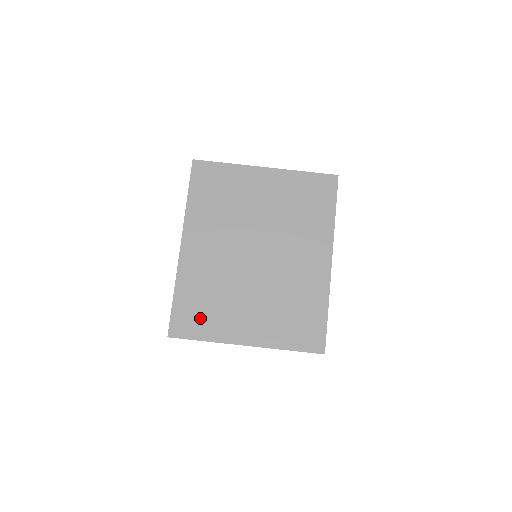
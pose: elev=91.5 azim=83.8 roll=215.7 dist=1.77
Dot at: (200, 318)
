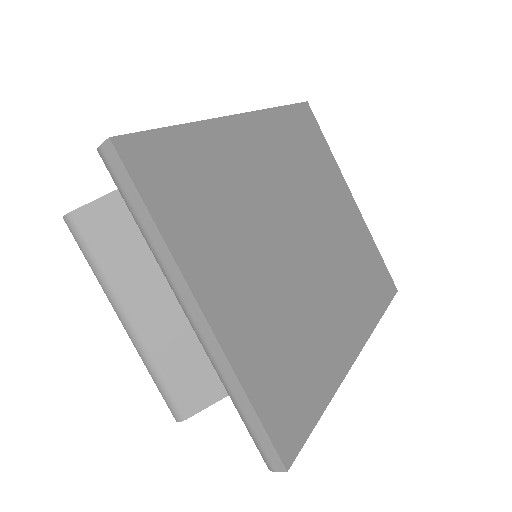
Dot at: (181, 192)
